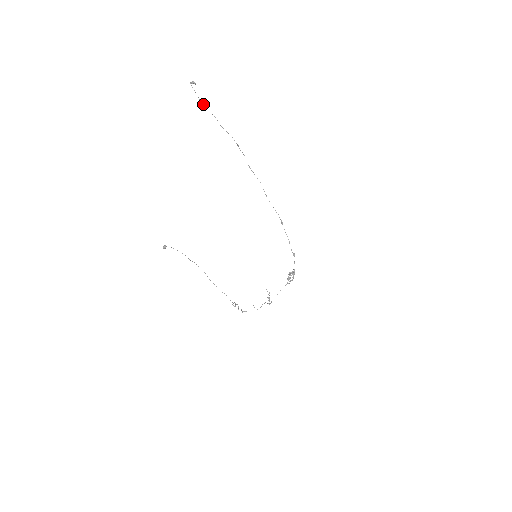
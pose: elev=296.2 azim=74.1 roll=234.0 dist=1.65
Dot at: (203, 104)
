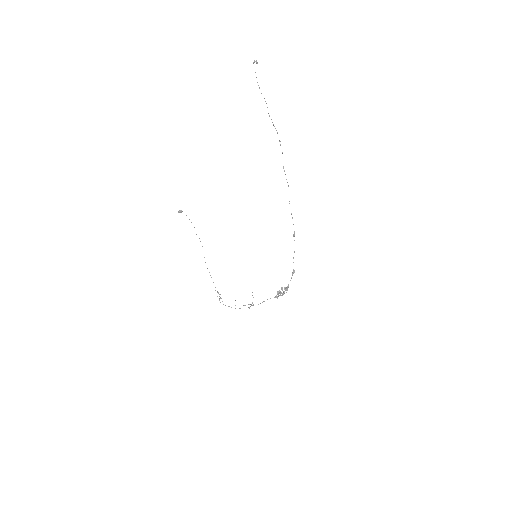
Dot at: occluded
